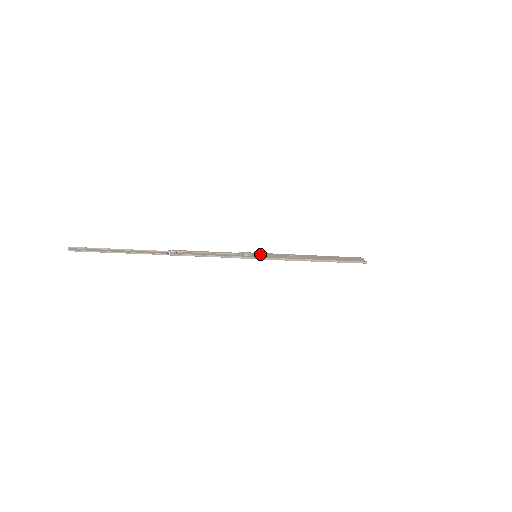
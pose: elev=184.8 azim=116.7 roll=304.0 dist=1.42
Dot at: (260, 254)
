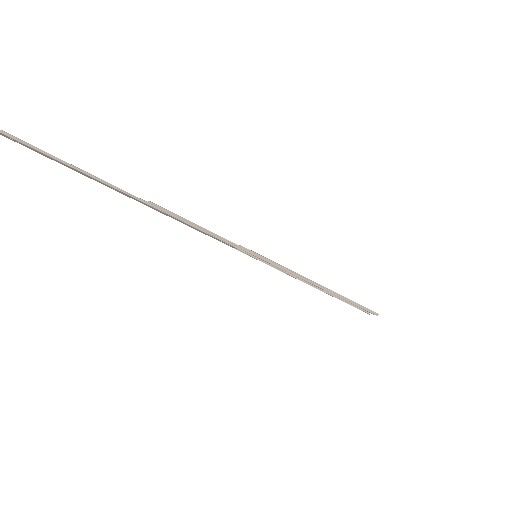
Dot at: occluded
